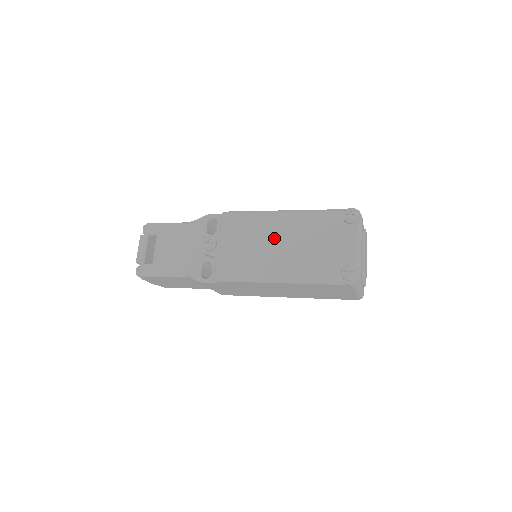
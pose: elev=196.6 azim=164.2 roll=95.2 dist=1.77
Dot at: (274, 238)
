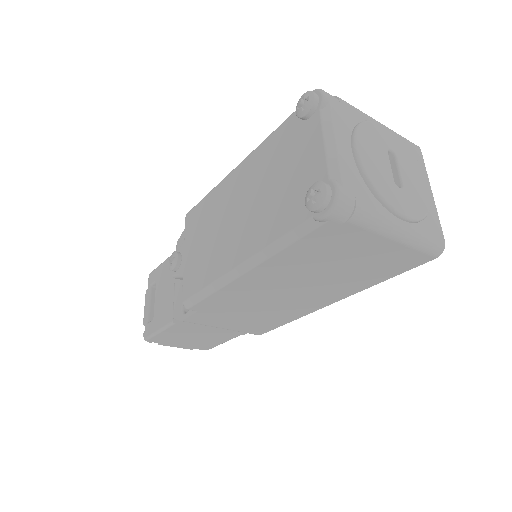
Dot at: (229, 210)
